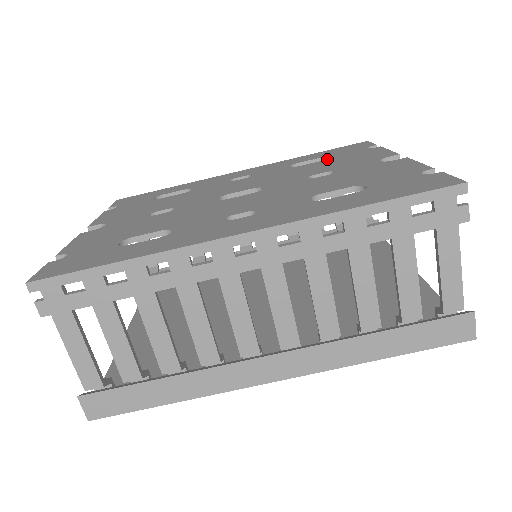
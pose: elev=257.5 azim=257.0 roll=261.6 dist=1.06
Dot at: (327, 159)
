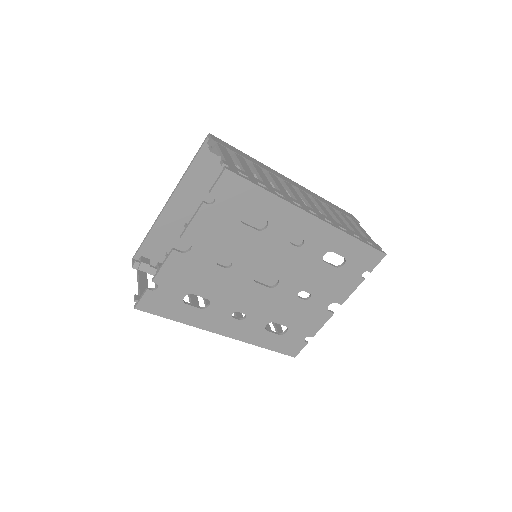
Dot at: (338, 269)
